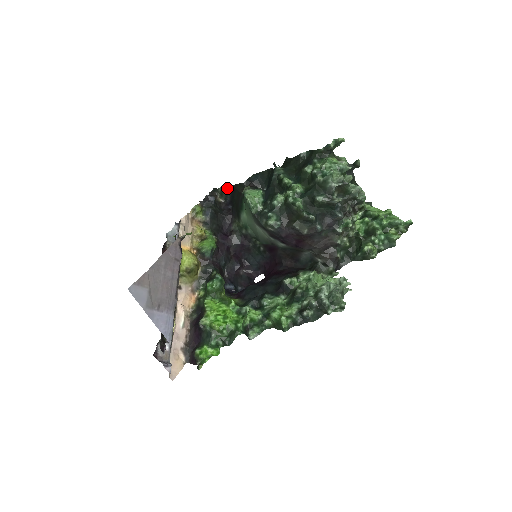
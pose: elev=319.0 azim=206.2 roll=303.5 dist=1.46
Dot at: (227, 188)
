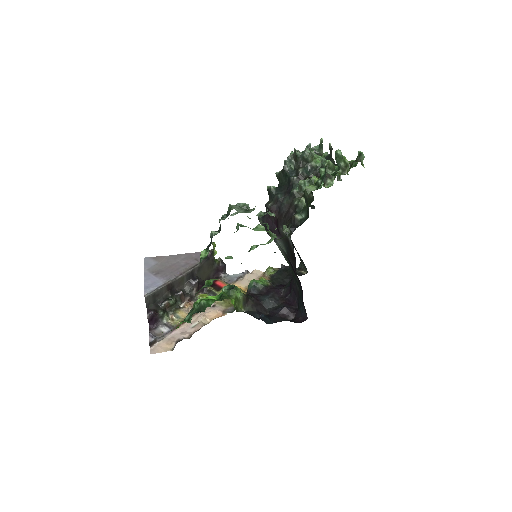
Dot at: (296, 250)
